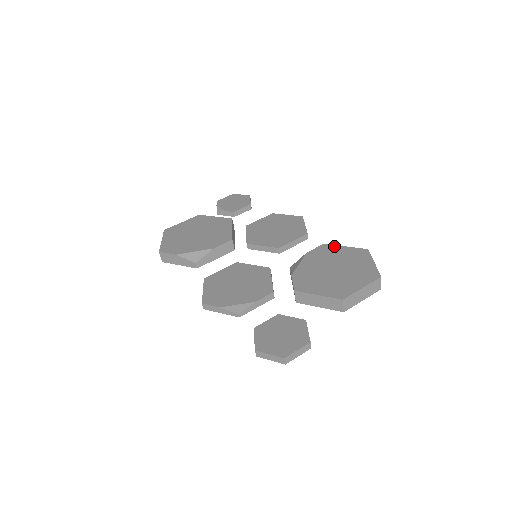
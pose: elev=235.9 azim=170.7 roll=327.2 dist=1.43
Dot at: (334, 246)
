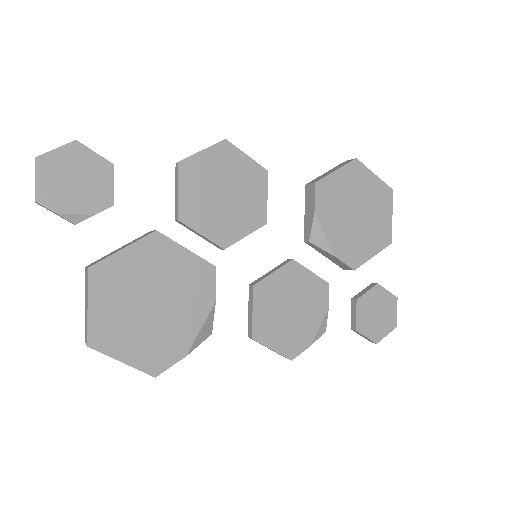
Dot at: (328, 179)
